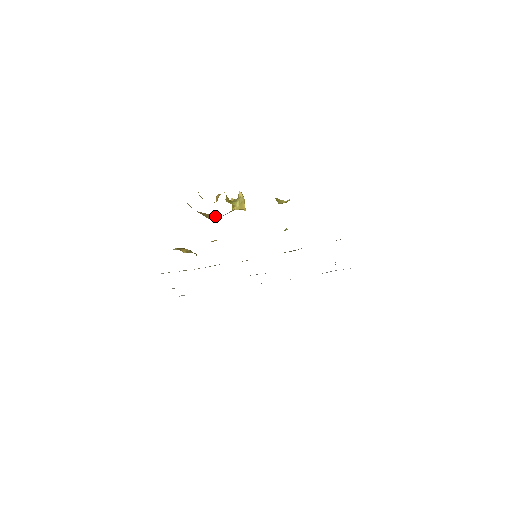
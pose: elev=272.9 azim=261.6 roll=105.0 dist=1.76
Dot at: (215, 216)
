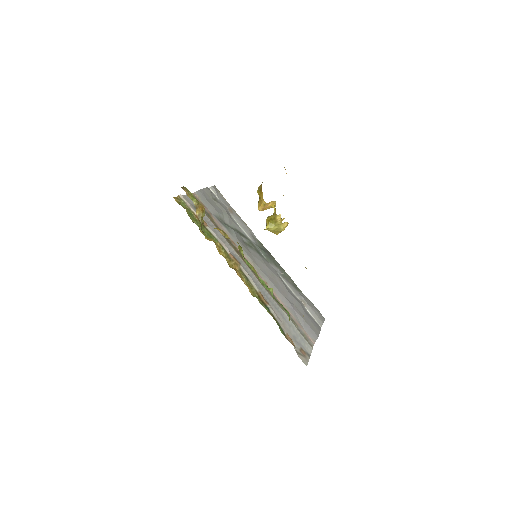
Dot at: occluded
